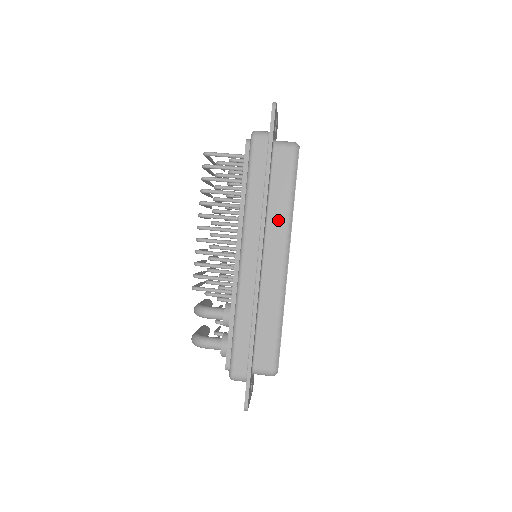
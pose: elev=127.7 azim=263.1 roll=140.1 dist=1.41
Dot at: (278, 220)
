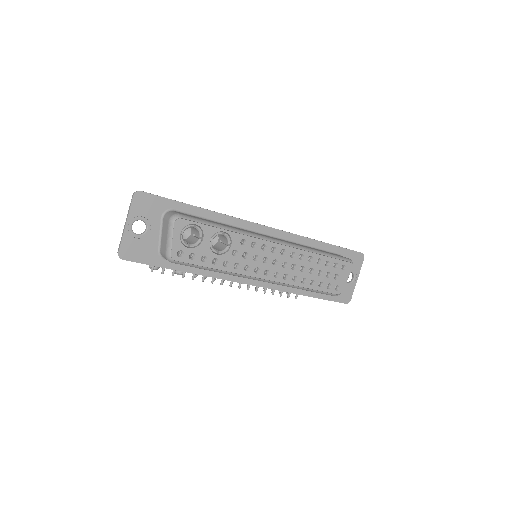
Dot at: occluded
